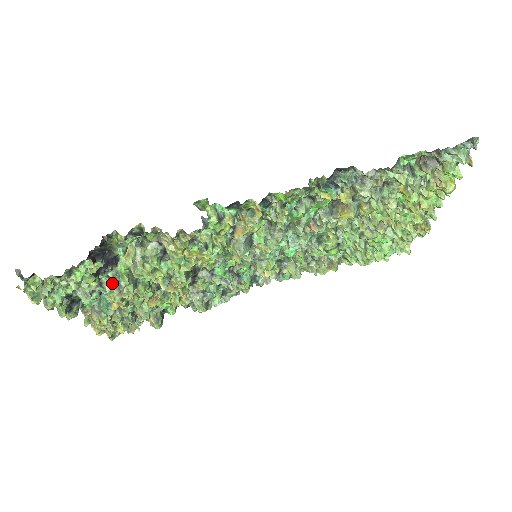
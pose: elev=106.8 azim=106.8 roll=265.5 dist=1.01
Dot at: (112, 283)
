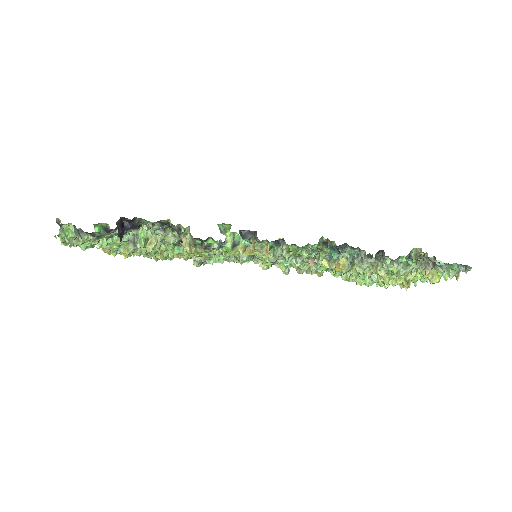
Dot at: (130, 239)
